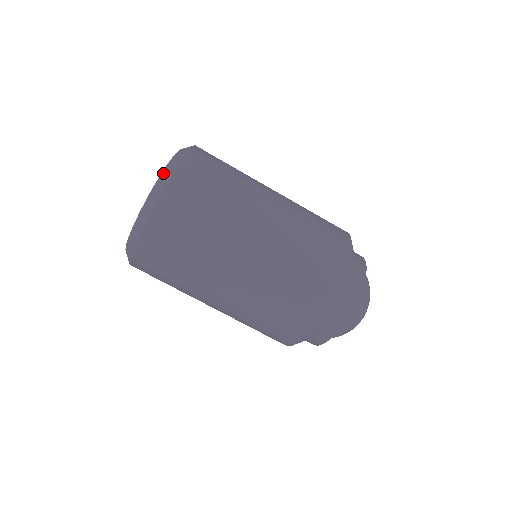
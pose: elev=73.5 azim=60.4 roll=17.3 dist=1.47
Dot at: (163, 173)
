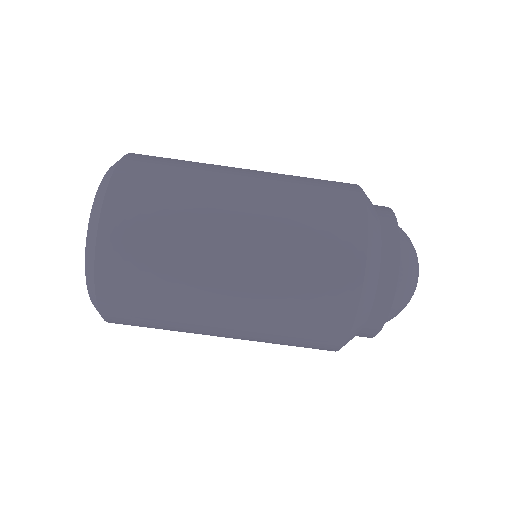
Dot at: (99, 188)
